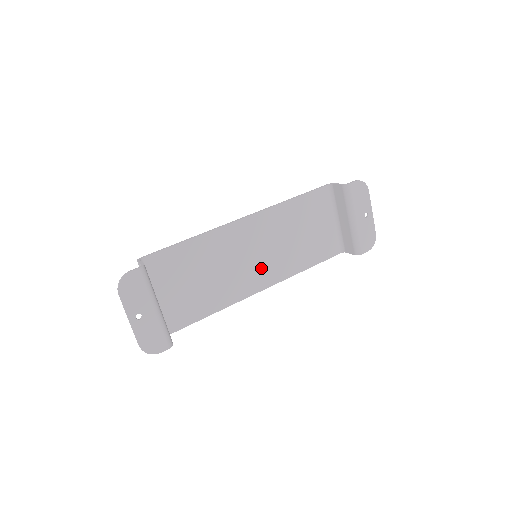
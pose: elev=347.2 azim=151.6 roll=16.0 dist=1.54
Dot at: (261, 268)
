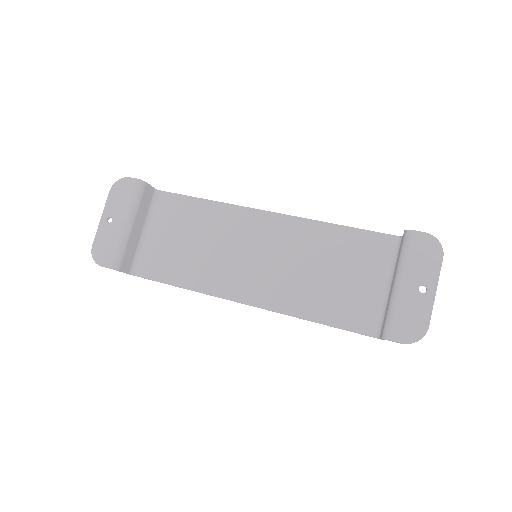
Dot at: (257, 277)
